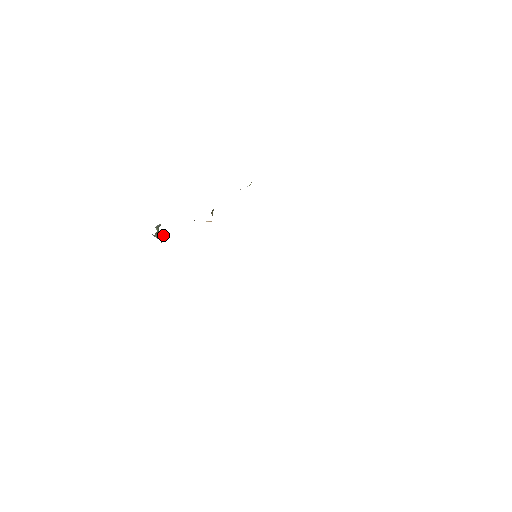
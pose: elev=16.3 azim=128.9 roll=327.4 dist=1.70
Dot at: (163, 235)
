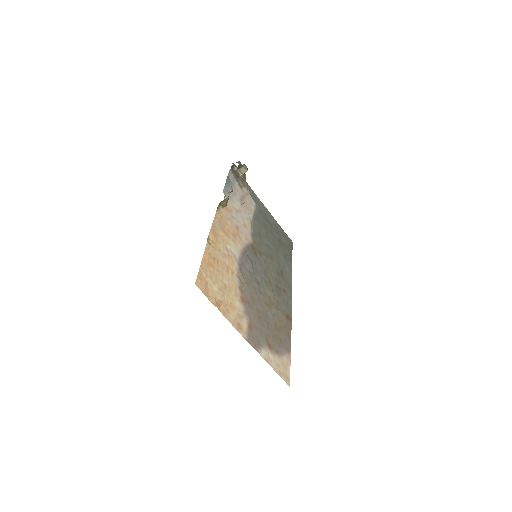
Dot at: (247, 169)
